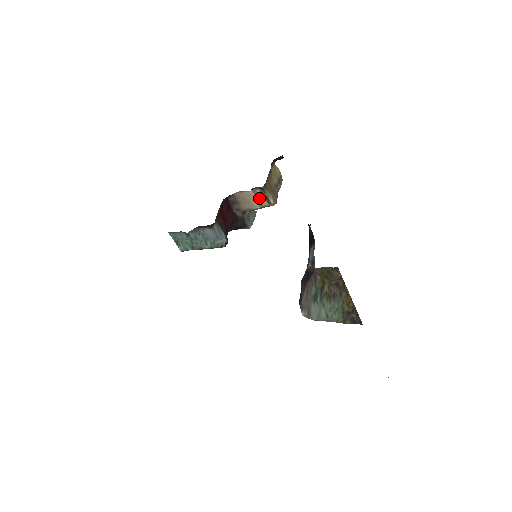
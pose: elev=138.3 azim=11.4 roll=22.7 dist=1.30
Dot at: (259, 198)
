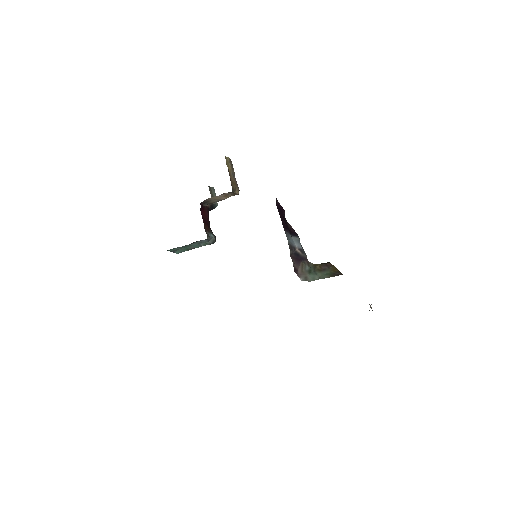
Dot at: (227, 195)
